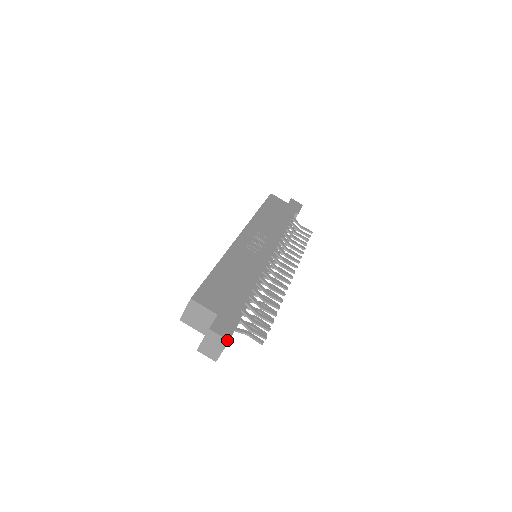
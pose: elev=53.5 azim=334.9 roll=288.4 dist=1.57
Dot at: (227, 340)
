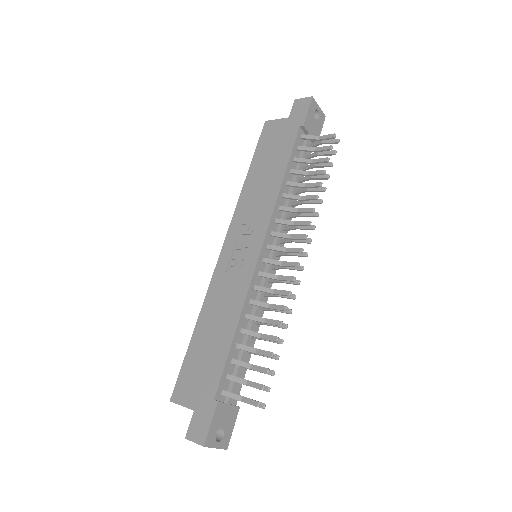
Dot at: occluded
